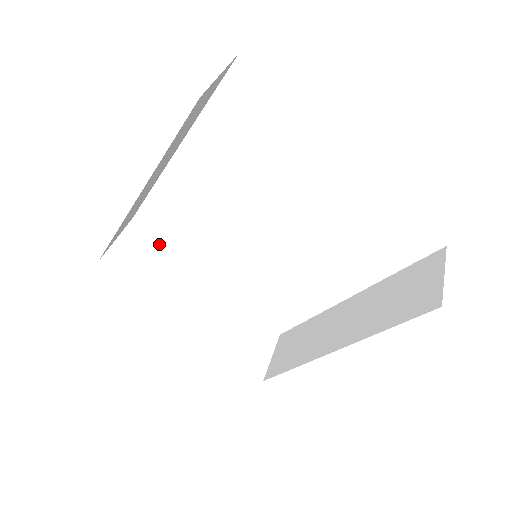
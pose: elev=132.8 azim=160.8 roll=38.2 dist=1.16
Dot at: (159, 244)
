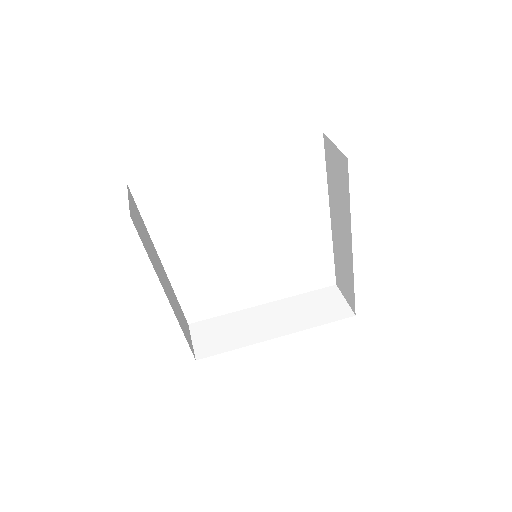
Dot at: (216, 319)
